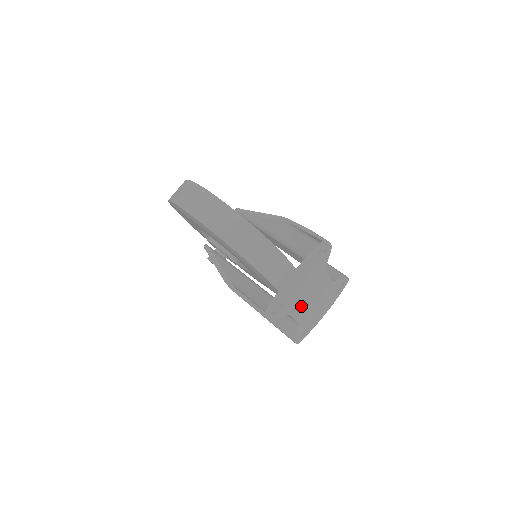
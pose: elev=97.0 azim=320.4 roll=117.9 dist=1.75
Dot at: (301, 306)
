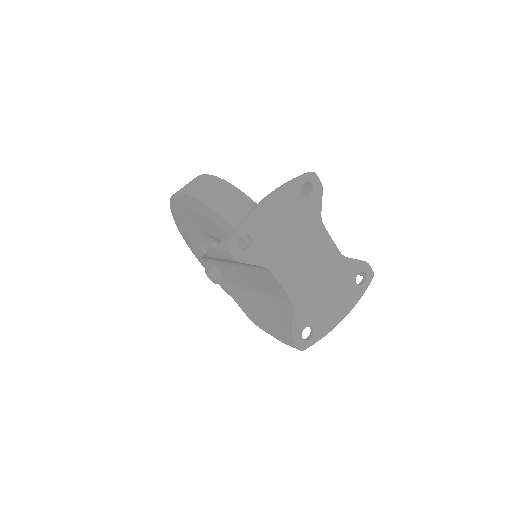
Dot at: (290, 268)
